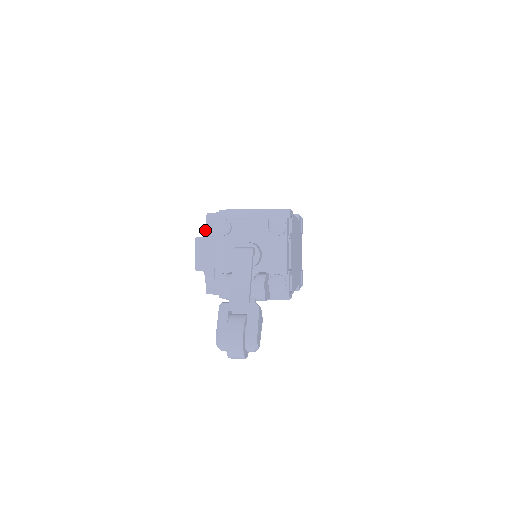
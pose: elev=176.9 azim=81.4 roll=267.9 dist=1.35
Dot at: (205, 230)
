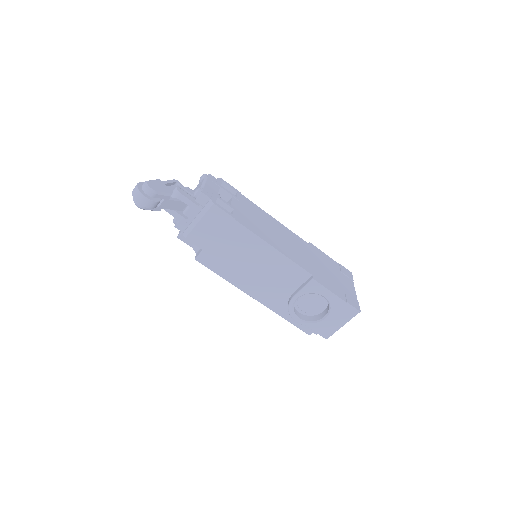
Dot at: occluded
